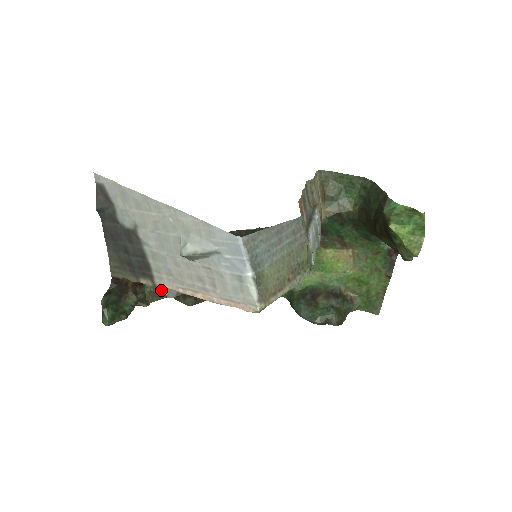
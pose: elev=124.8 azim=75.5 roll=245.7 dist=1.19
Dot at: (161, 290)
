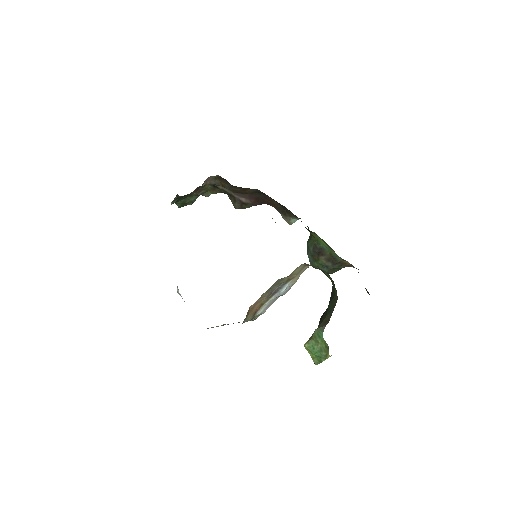
Dot at: (219, 190)
